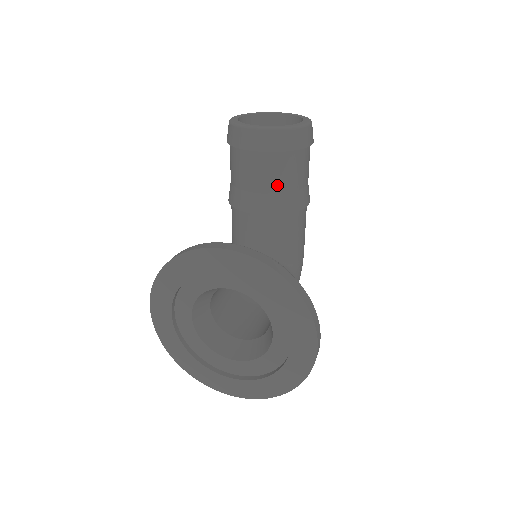
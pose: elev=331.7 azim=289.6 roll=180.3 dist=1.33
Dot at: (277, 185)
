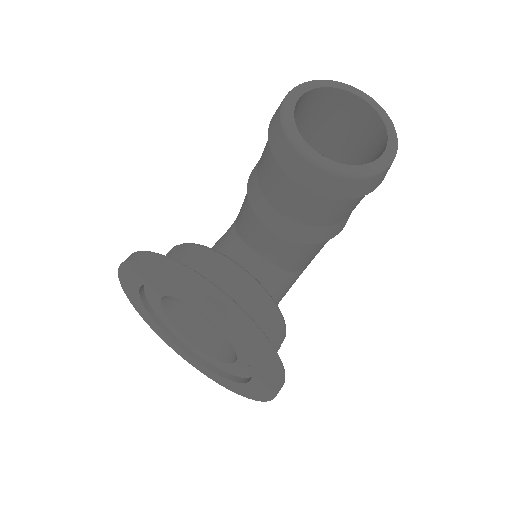
Dot at: (308, 219)
